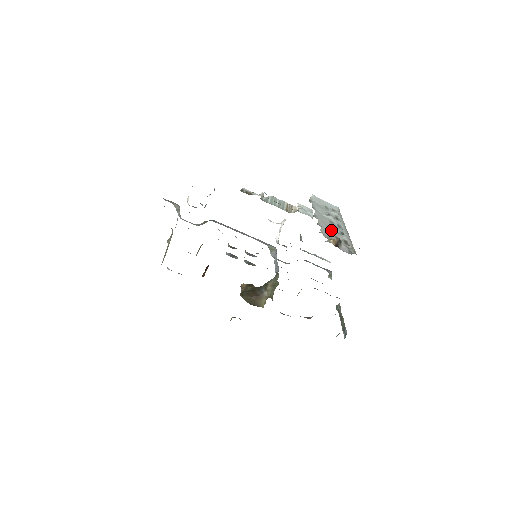
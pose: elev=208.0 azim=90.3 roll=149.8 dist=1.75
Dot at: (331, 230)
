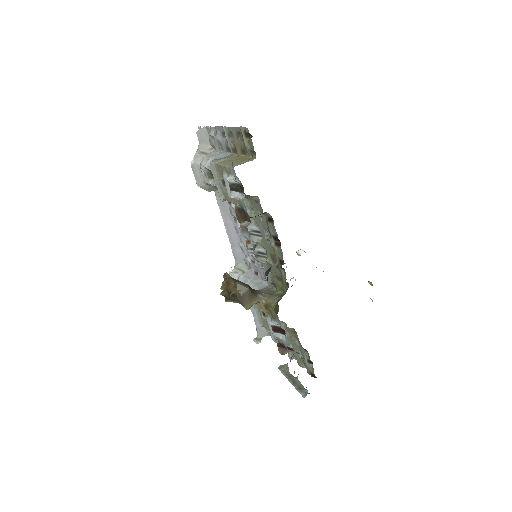
Dot at: occluded
